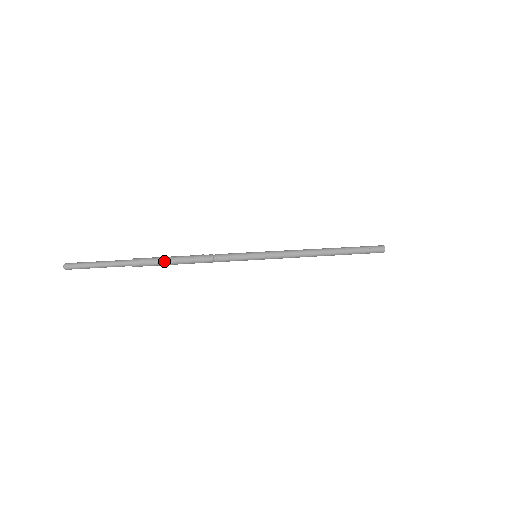
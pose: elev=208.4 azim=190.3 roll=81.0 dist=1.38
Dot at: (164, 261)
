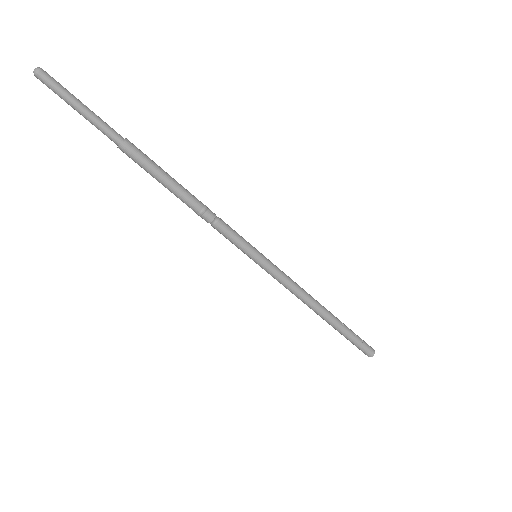
Dot at: (160, 173)
